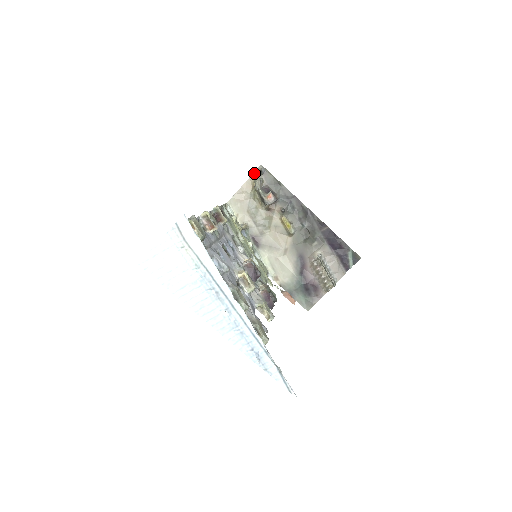
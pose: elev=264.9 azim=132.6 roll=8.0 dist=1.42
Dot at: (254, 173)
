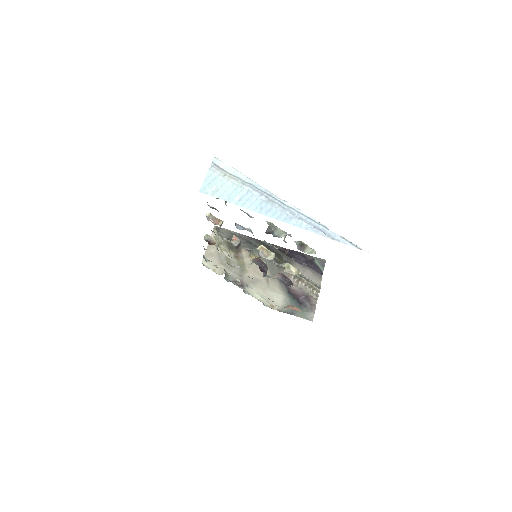
Dot at: (212, 233)
